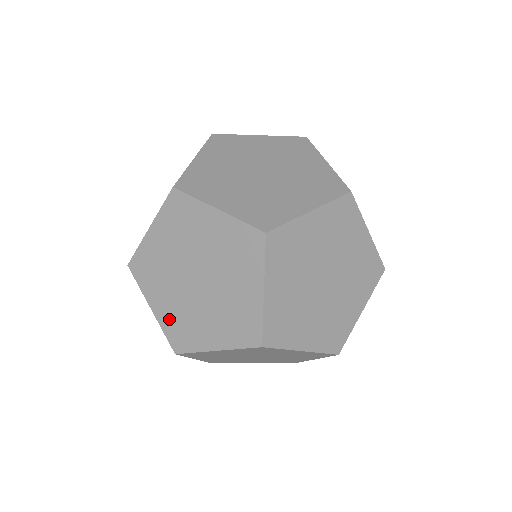
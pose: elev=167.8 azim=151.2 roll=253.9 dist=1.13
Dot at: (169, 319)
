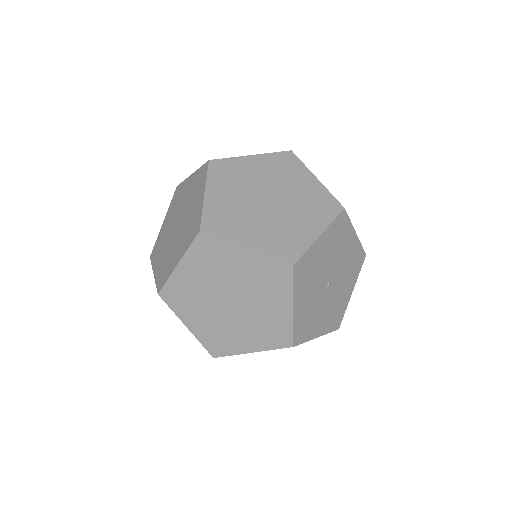
Dot at: (217, 208)
